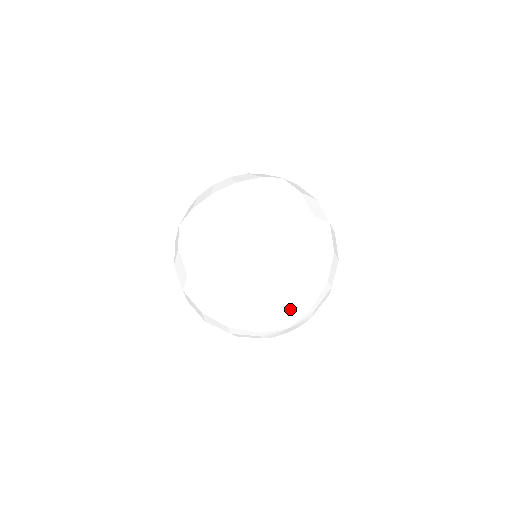
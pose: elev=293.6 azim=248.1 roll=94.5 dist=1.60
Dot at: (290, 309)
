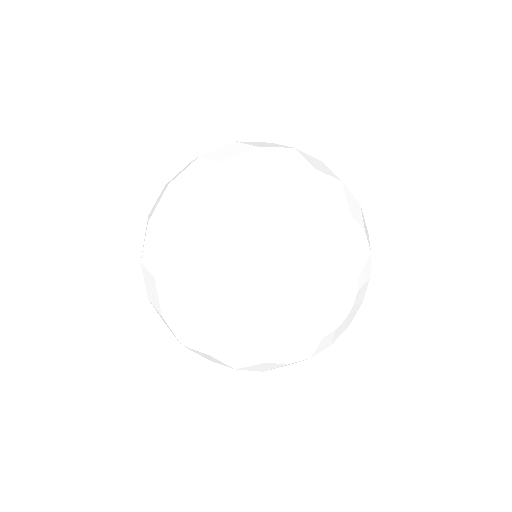
Dot at: (284, 283)
